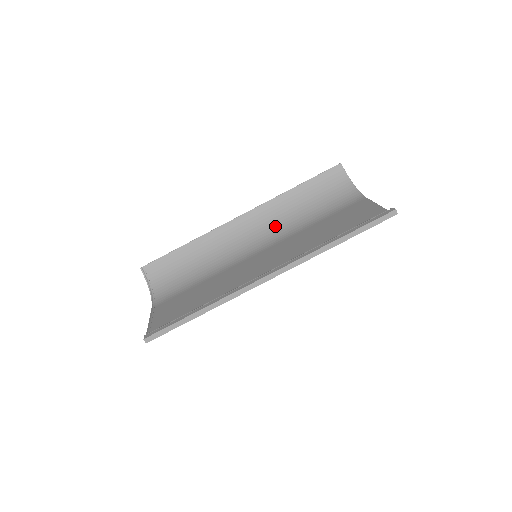
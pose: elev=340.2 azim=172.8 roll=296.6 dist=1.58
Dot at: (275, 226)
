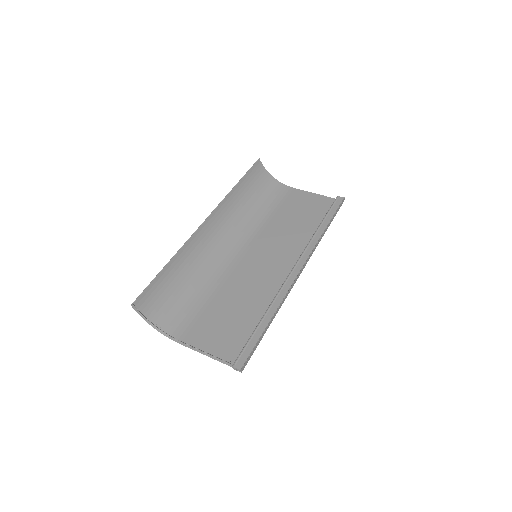
Dot at: (236, 224)
